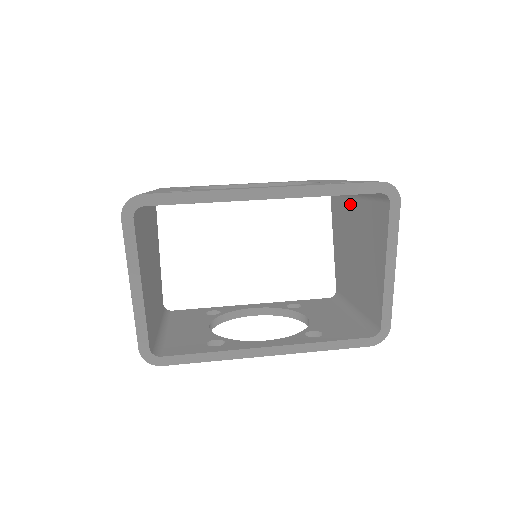
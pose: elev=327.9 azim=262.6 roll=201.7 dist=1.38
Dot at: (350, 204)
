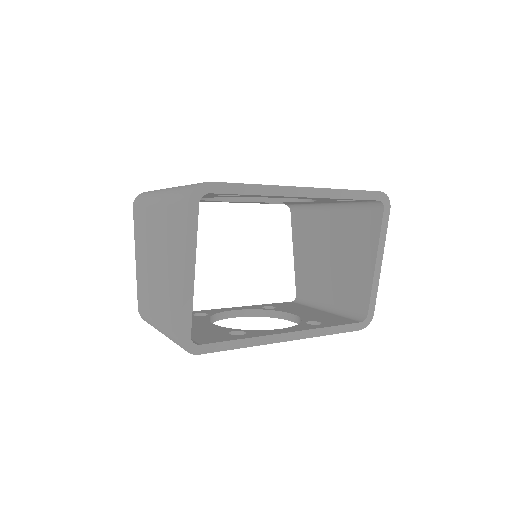
Dot at: (323, 216)
